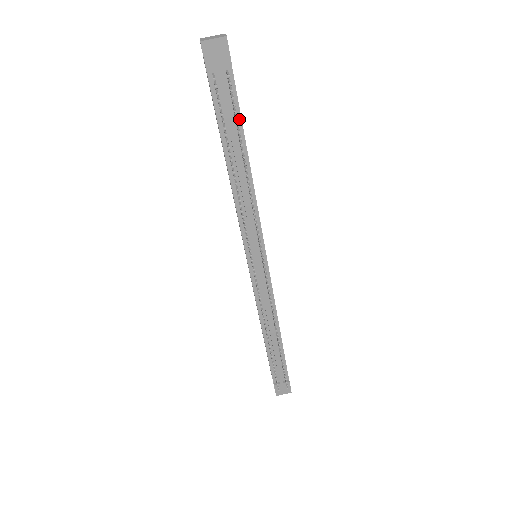
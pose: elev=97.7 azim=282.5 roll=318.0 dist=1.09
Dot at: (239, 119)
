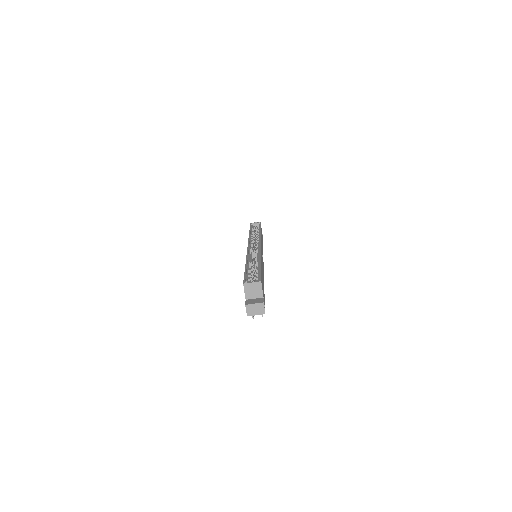
Dot at: occluded
